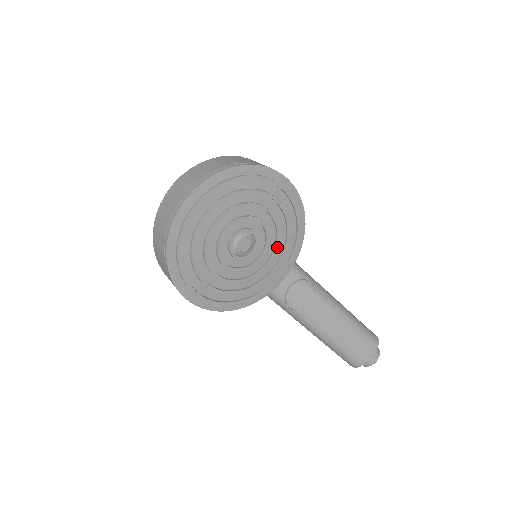
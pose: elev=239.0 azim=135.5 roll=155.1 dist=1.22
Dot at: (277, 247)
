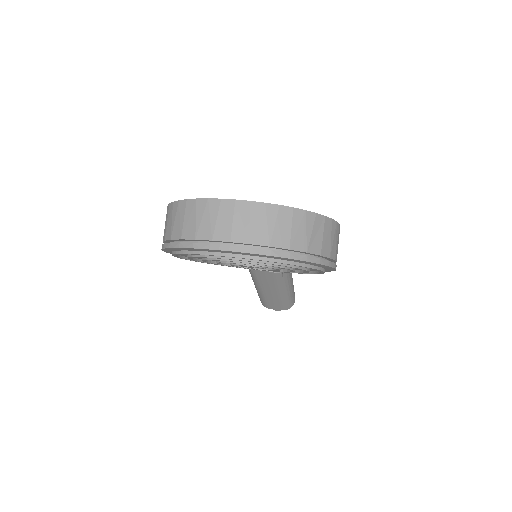
Dot at: (276, 271)
